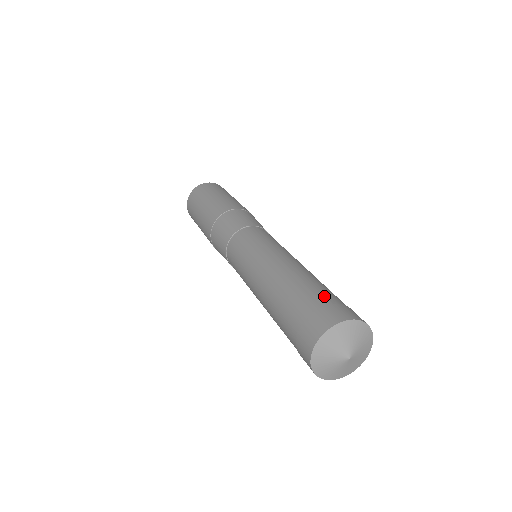
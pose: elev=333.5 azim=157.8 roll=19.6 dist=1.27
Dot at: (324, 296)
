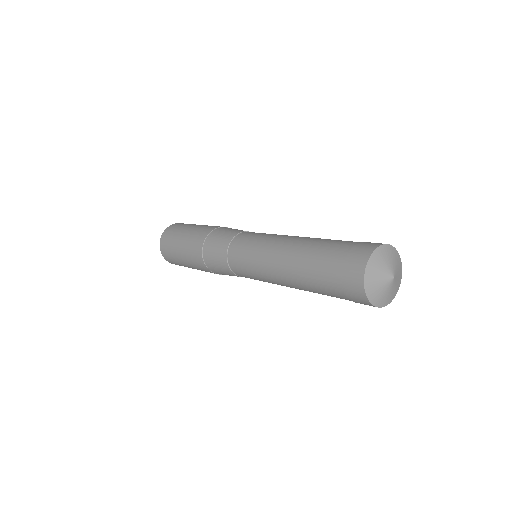
Dot at: (337, 251)
